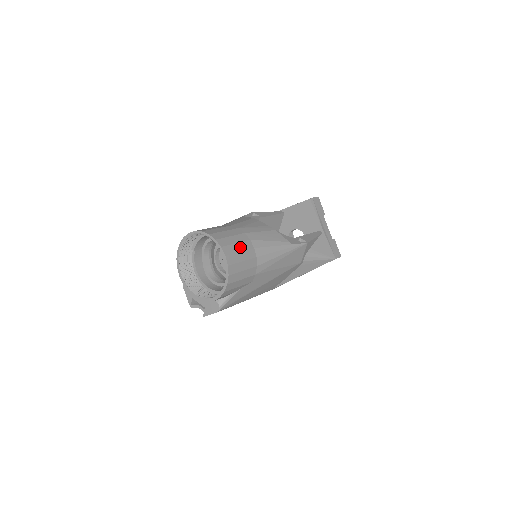
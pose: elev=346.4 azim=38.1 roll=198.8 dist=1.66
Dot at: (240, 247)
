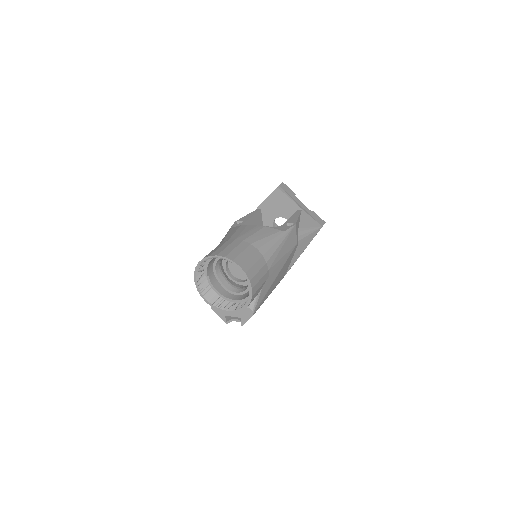
Dot at: (246, 254)
